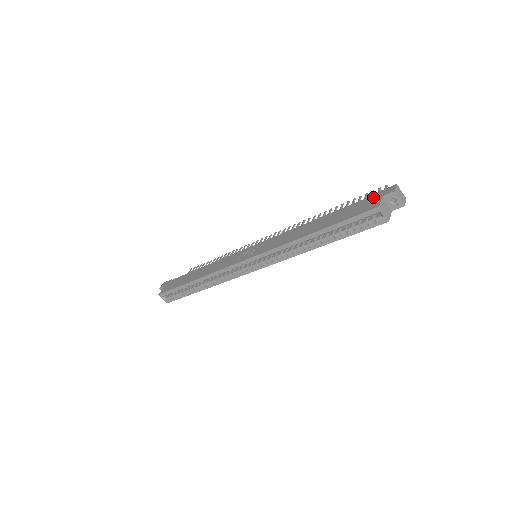
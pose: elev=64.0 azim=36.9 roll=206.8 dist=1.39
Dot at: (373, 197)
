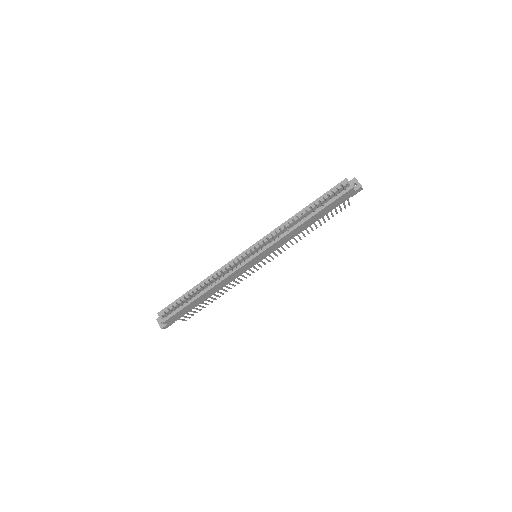
Dot at: (342, 188)
